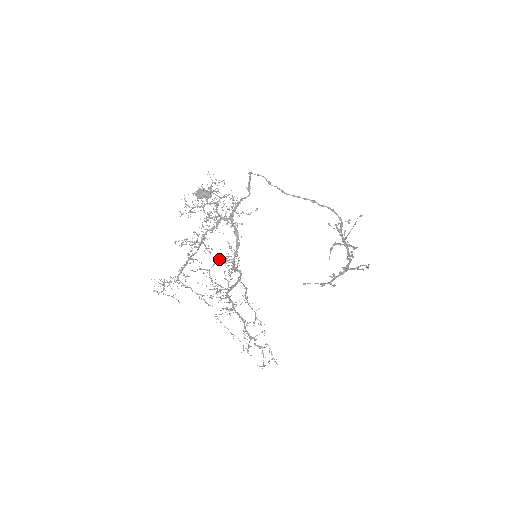
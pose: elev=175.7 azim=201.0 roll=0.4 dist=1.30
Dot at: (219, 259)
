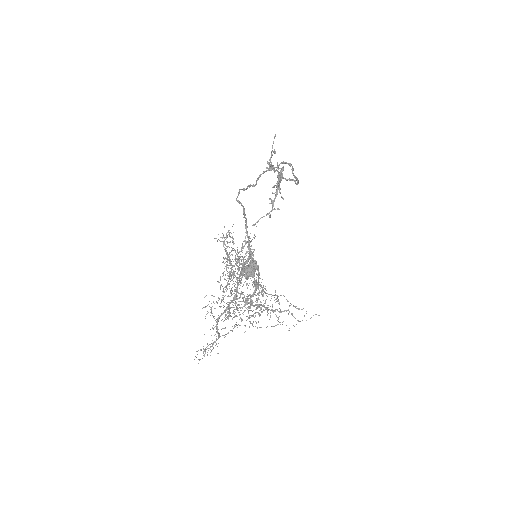
Dot at: occluded
